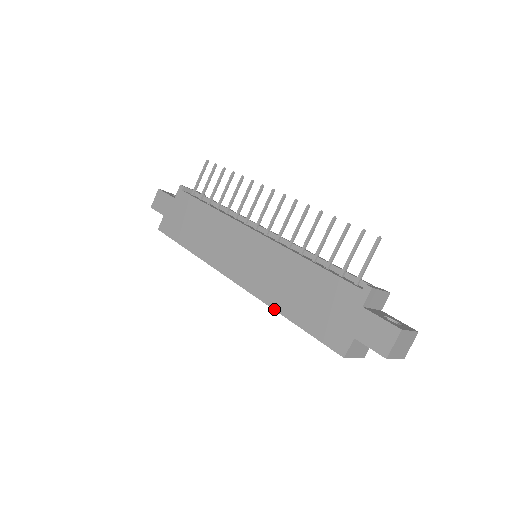
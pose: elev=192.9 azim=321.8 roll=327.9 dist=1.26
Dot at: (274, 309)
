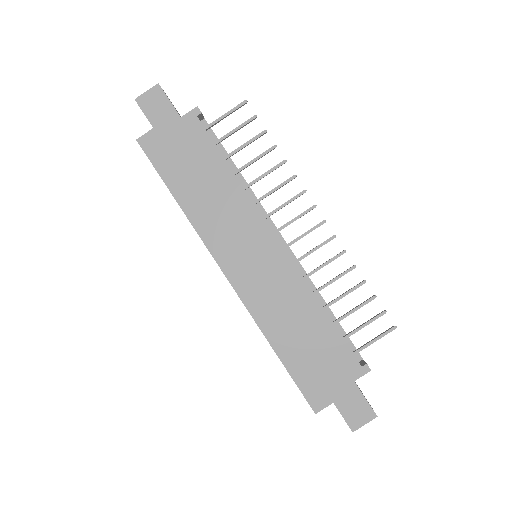
Dot at: (264, 334)
